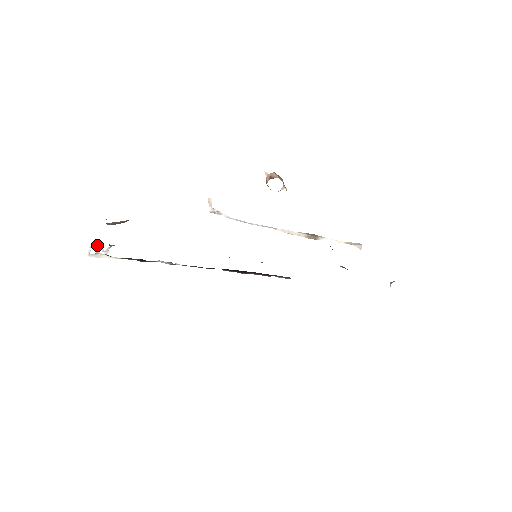
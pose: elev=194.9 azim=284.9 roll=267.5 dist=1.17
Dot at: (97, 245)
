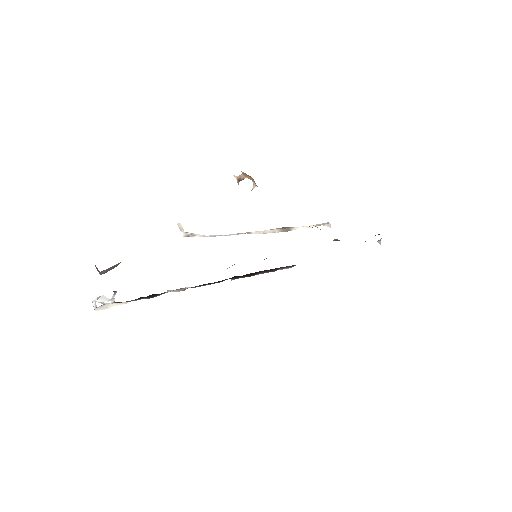
Dot at: (100, 296)
